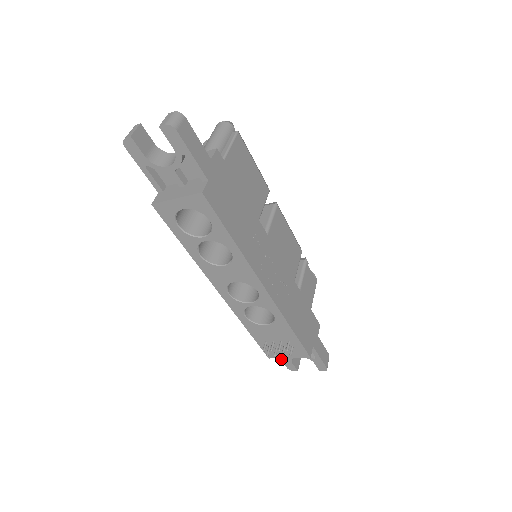
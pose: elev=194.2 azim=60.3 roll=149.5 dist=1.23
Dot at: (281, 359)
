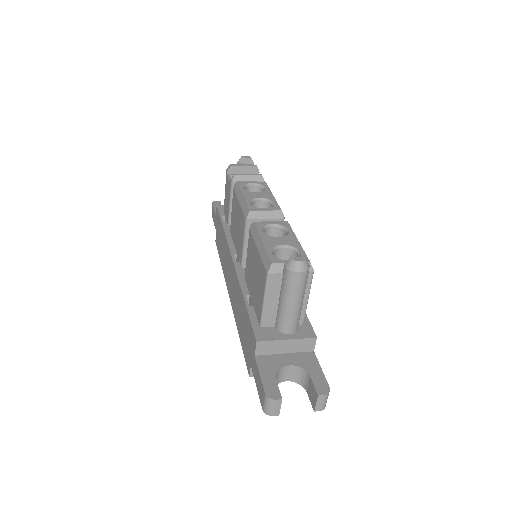
Dot at: occluded
